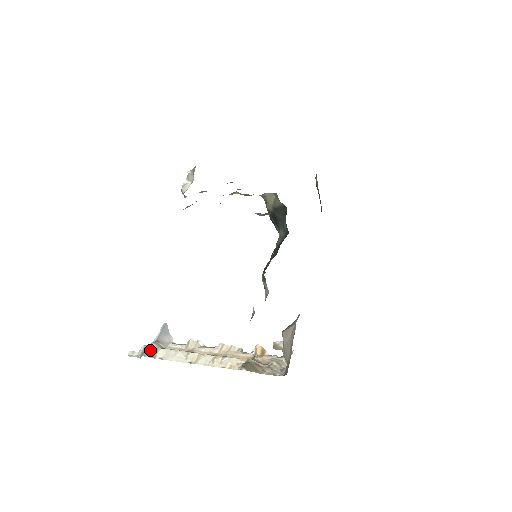
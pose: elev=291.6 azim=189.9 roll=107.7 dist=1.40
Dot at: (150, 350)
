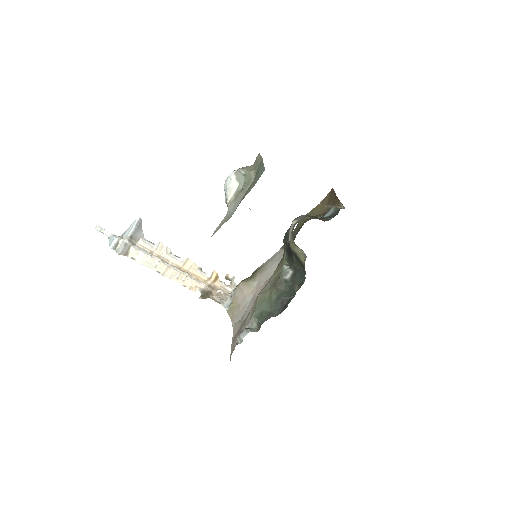
Dot at: (124, 248)
